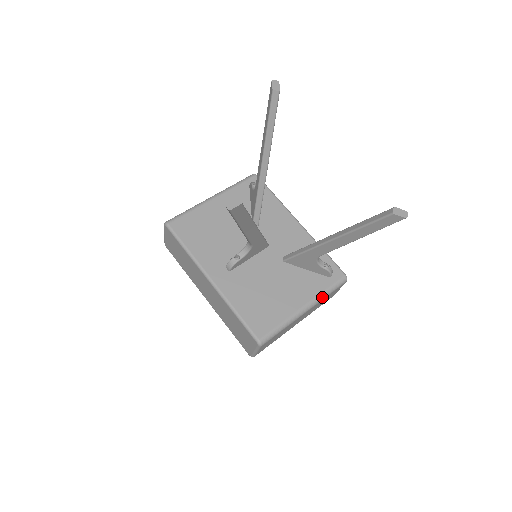
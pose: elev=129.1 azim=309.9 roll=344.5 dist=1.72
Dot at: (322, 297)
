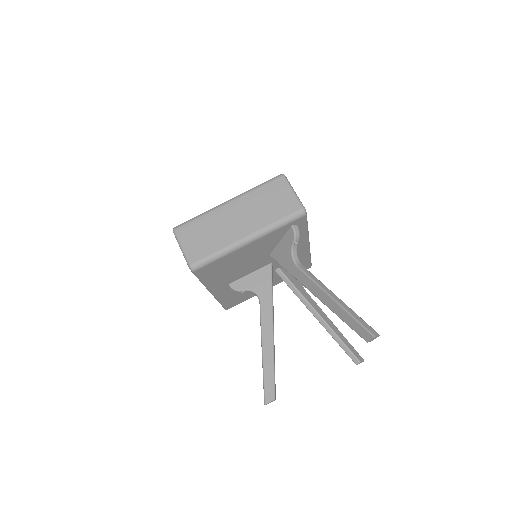
Dot at: occluded
